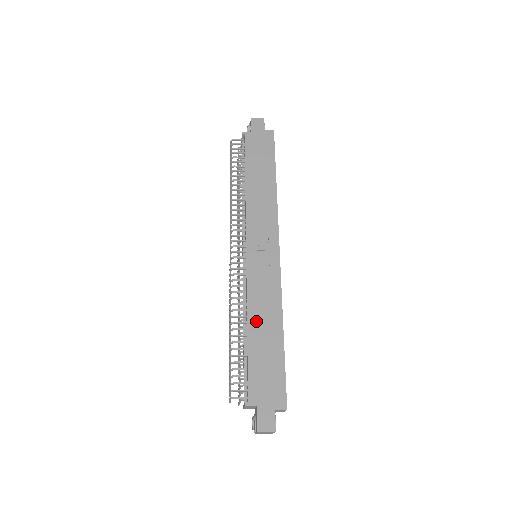
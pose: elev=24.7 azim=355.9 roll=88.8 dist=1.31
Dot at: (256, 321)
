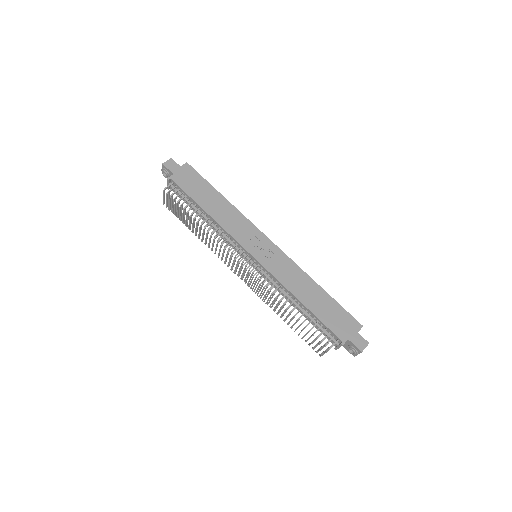
Dot at: (301, 294)
